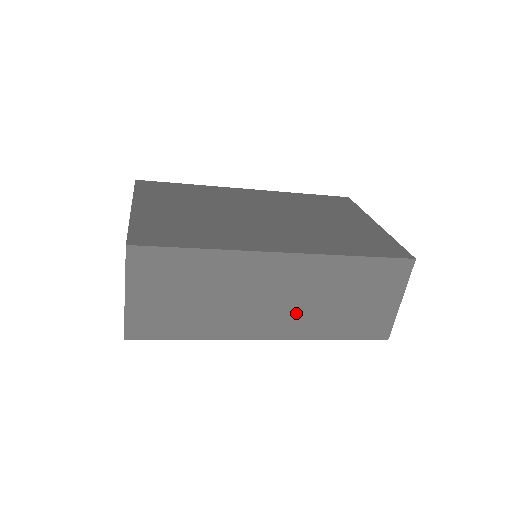
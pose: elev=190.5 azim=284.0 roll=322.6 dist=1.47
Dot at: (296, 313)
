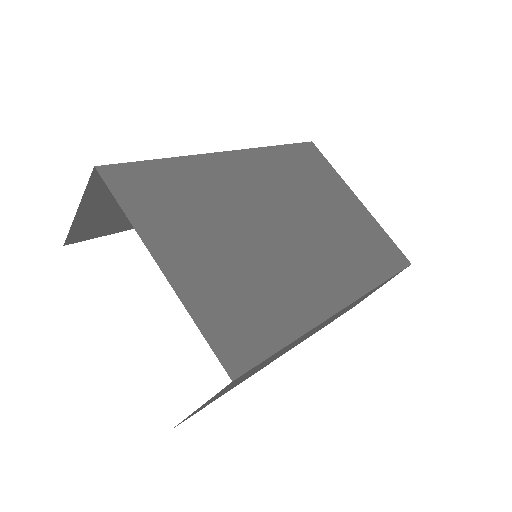
Dot at: occluded
